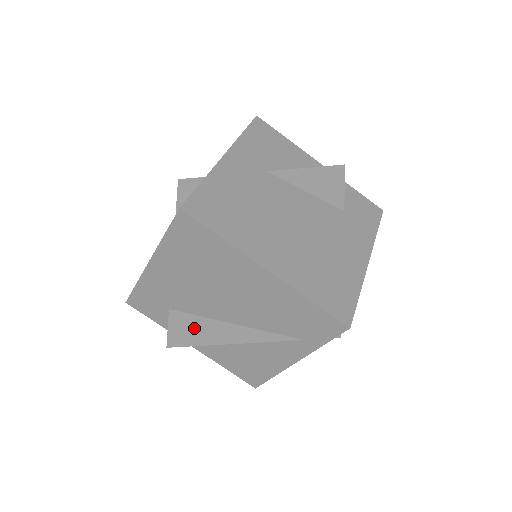
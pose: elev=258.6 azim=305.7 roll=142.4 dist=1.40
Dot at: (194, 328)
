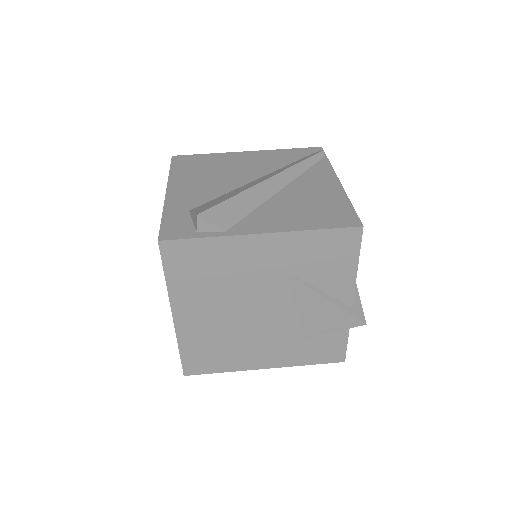
Dot at: occluded
